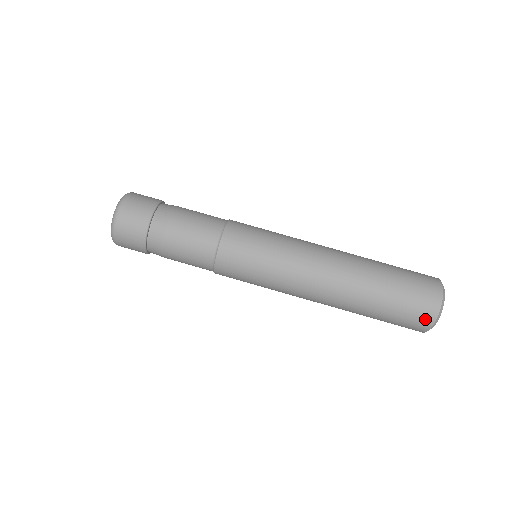
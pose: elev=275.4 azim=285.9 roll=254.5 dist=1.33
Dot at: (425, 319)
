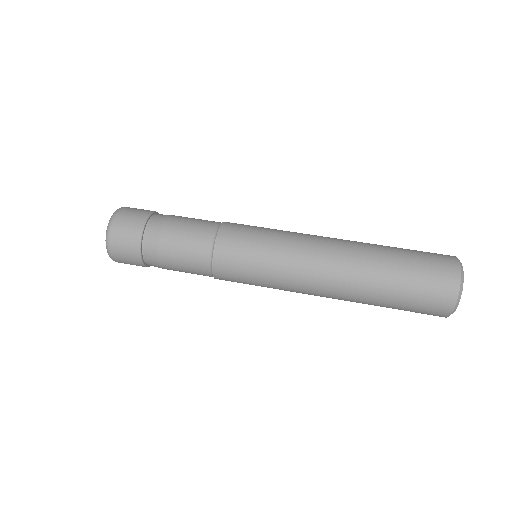
Dot at: (449, 265)
